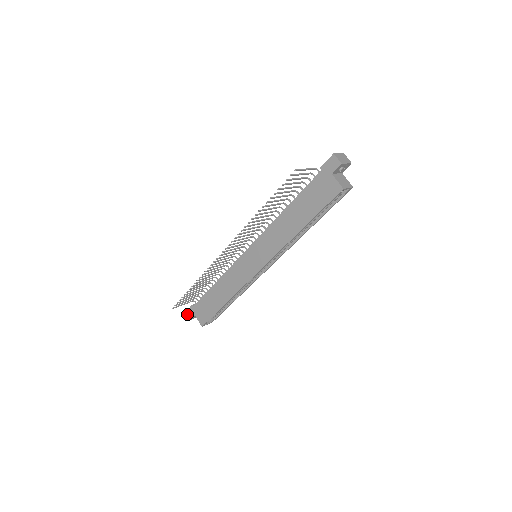
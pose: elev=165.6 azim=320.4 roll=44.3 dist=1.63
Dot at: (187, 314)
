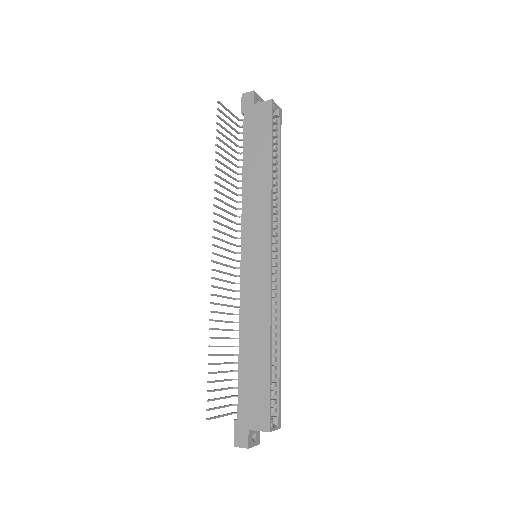
Dot at: (238, 445)
